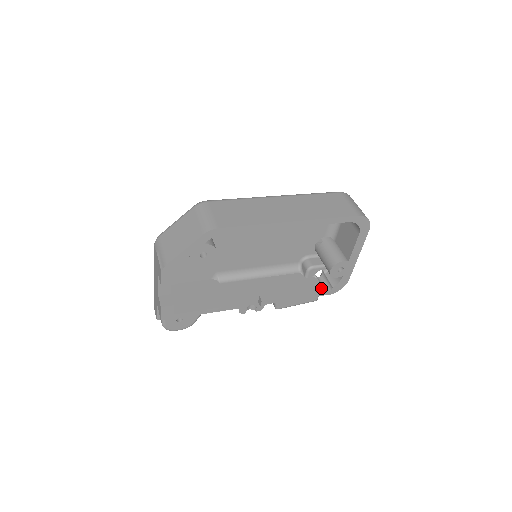
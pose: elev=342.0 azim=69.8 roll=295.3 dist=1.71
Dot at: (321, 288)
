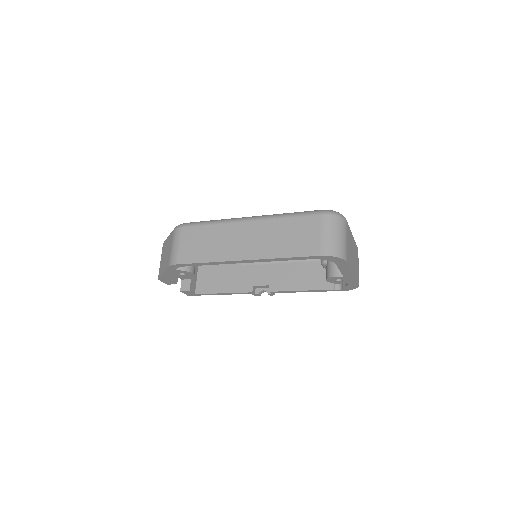
Dot at: (333, 284)
